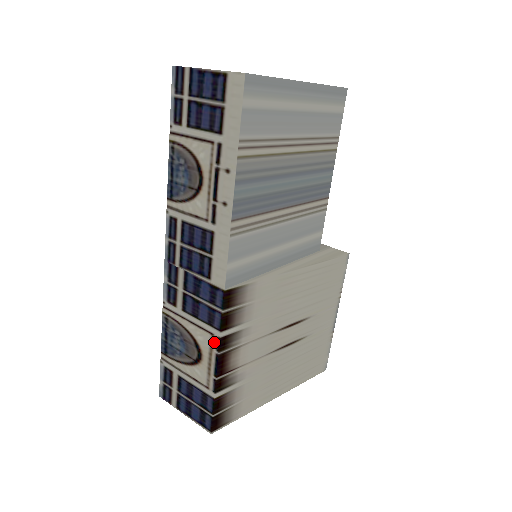
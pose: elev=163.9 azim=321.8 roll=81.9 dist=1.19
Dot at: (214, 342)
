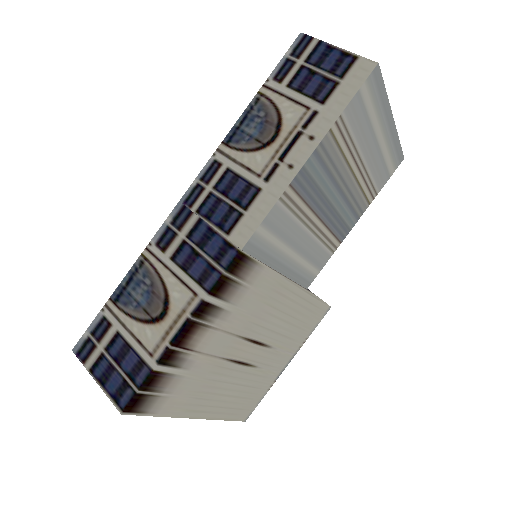
Dot at: (193, 304)
